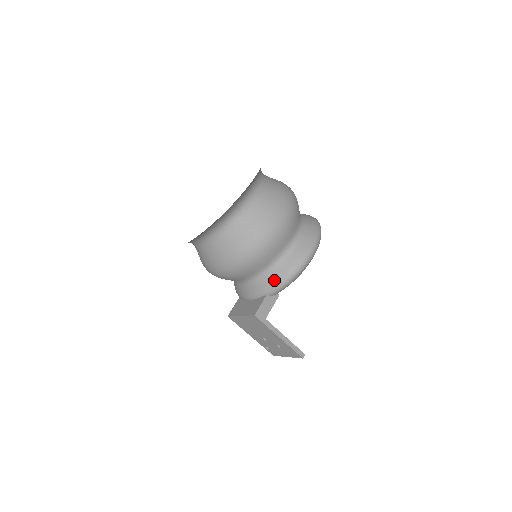
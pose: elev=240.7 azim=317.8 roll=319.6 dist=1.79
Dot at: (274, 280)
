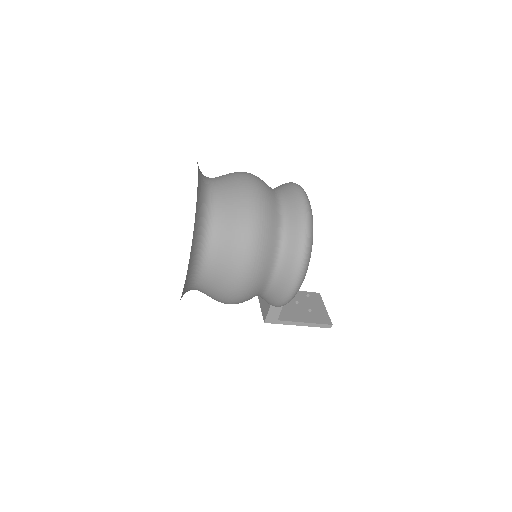
Dot at: (269, 303)
